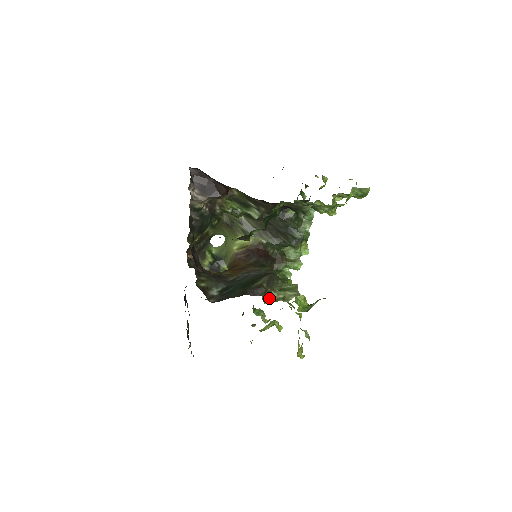
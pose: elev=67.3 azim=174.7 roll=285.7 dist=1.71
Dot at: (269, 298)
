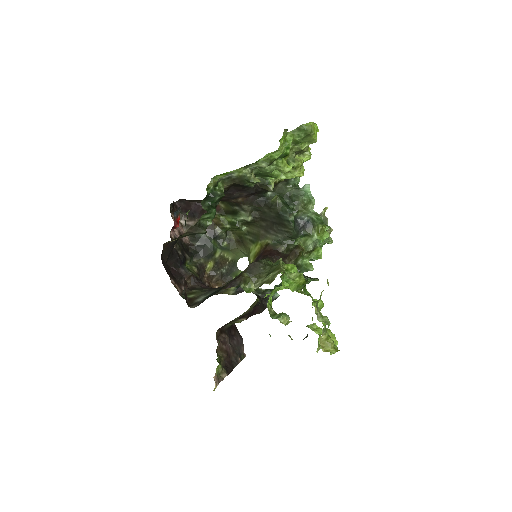
Dot at: (256, 287)
